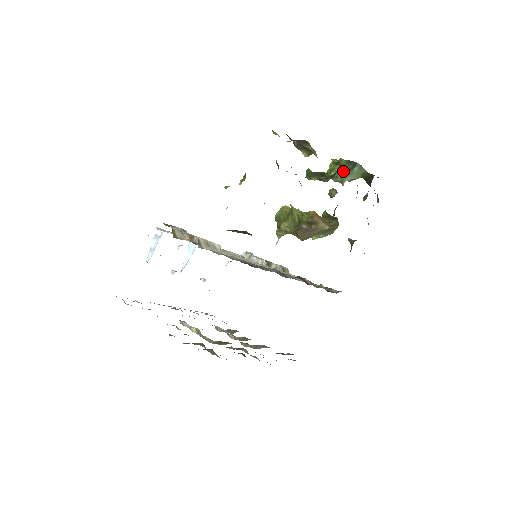
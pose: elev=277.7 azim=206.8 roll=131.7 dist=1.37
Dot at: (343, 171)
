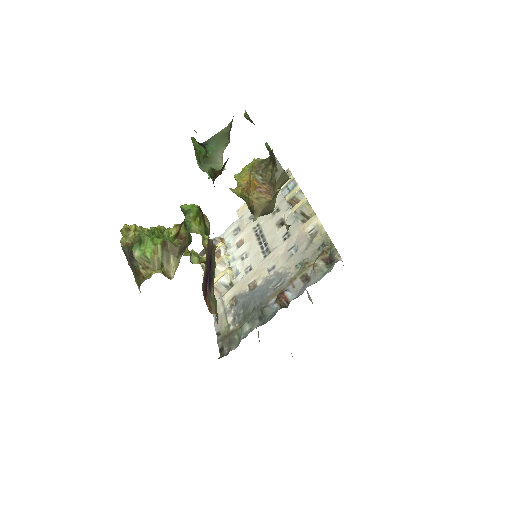
Dot at: (203, 167)
